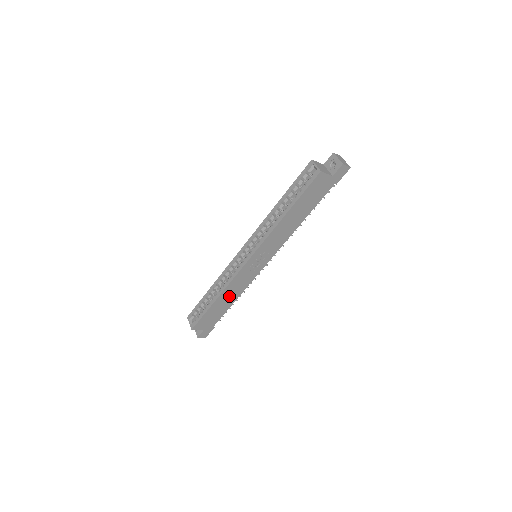
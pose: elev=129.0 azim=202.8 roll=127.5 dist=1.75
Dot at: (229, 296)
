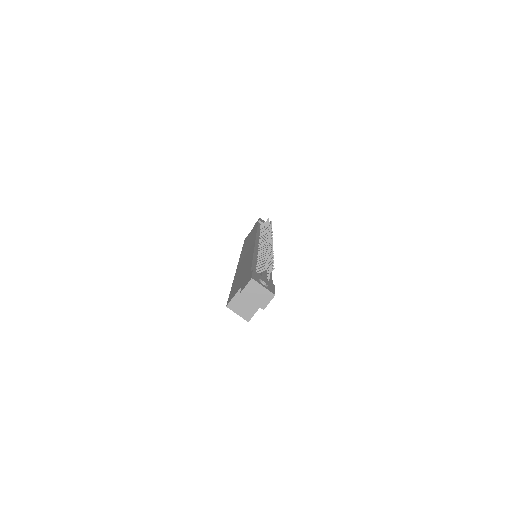
Dot at: occluded
